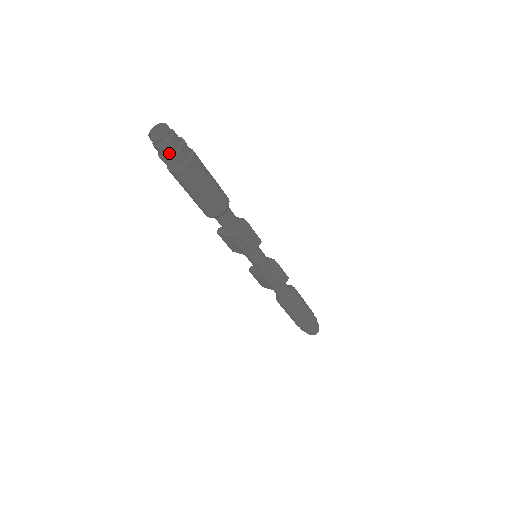
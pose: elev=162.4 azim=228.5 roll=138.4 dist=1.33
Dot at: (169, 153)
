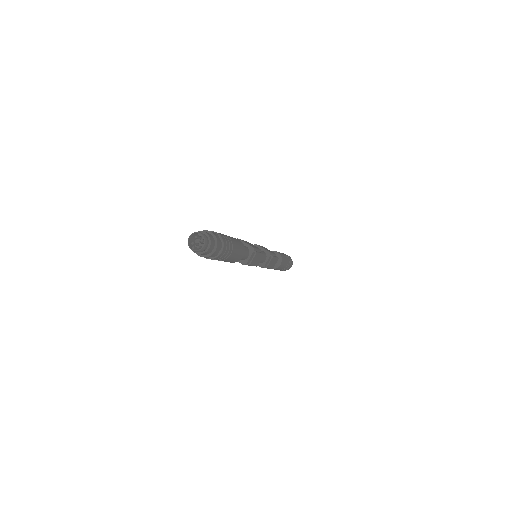
Dot at: (205, 254)
